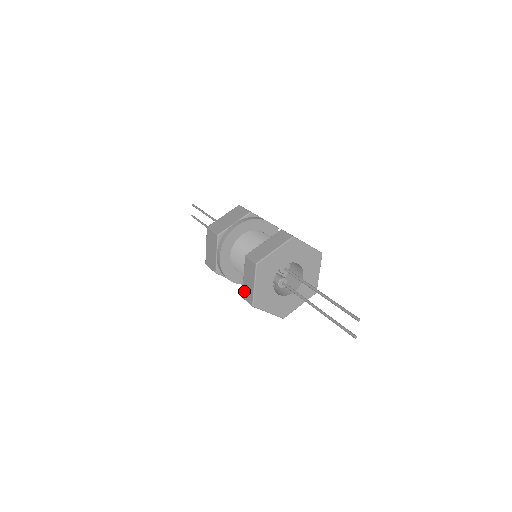
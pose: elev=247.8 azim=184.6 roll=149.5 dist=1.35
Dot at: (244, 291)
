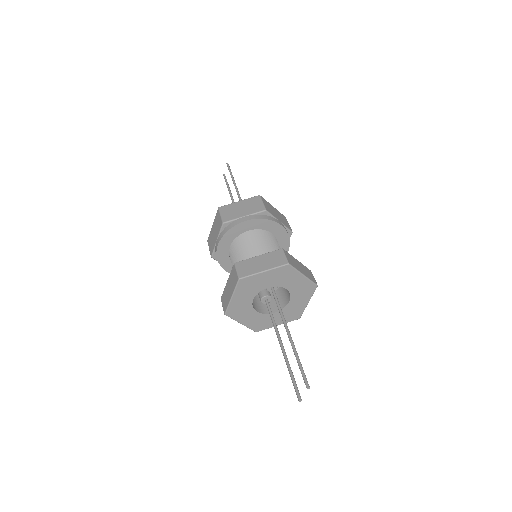
Dot at: (223, 295)
